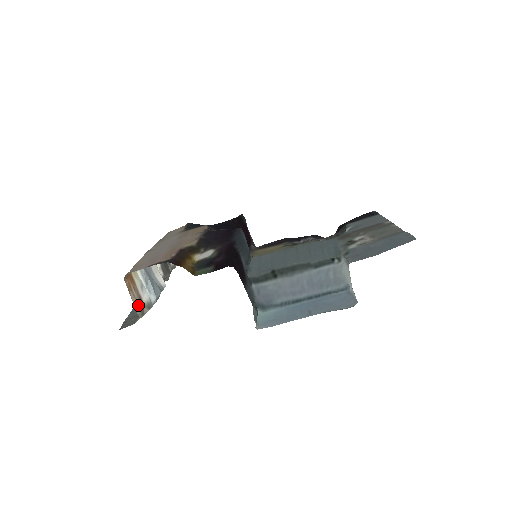
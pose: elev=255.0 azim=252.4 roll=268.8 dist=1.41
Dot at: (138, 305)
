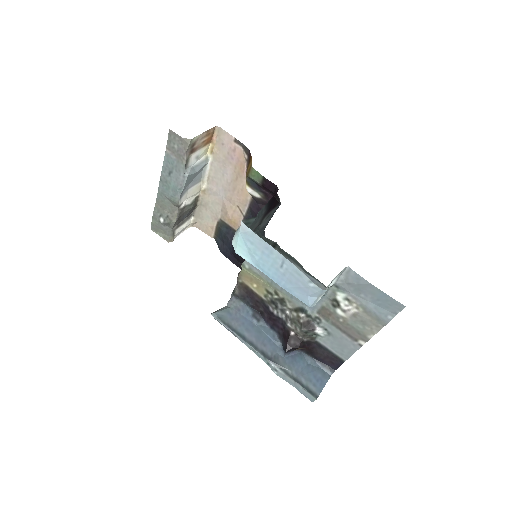
Dot at: (196, 142)
